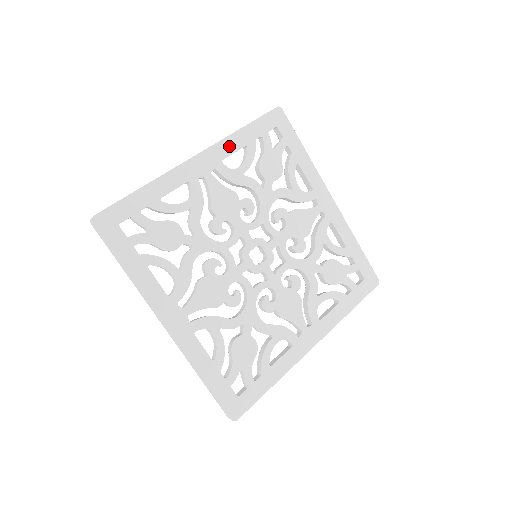
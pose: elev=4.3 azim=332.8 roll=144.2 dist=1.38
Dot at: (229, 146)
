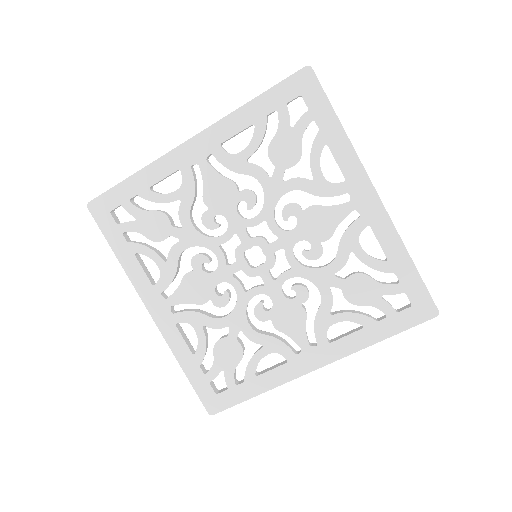
Dot at: (231, 126)
